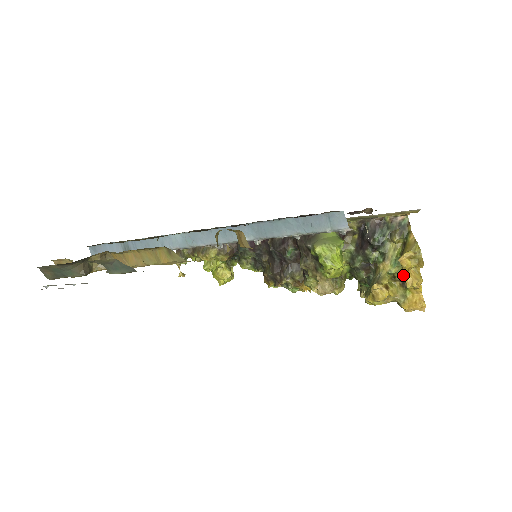
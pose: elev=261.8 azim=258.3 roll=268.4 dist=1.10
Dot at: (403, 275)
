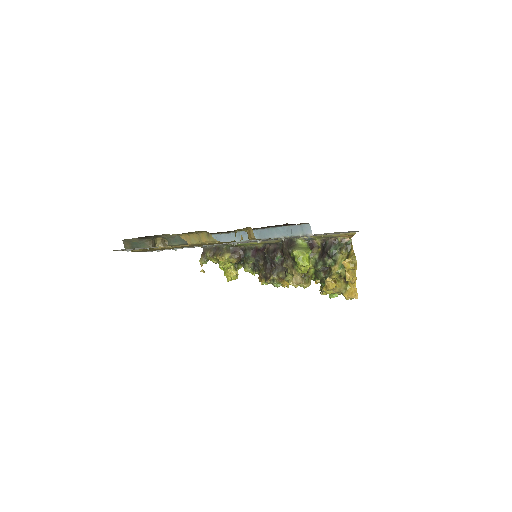
Dot at: (345, 273)
